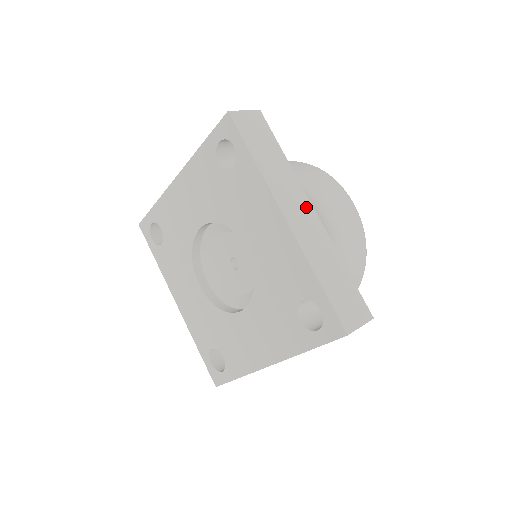
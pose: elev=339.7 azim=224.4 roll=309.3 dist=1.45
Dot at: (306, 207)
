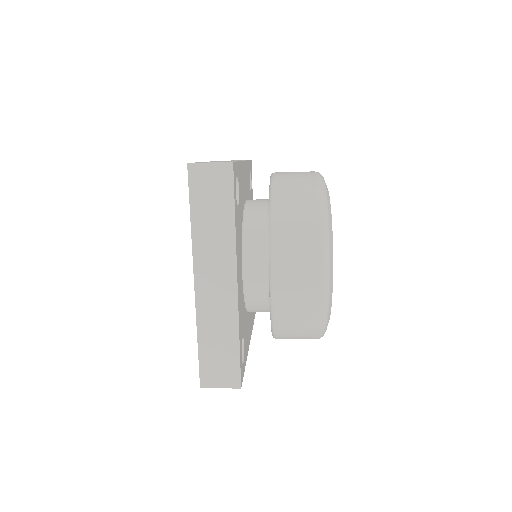
Dot at: occluded
